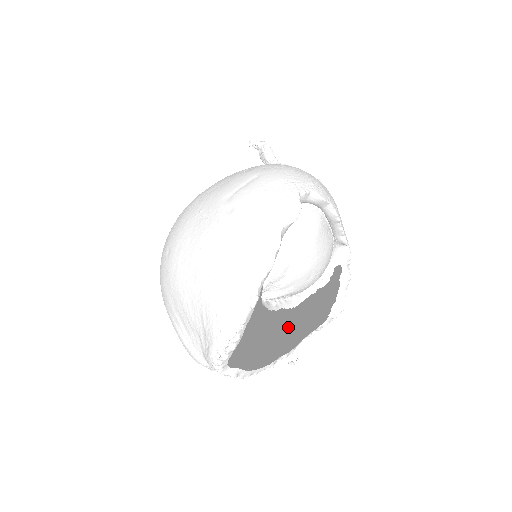
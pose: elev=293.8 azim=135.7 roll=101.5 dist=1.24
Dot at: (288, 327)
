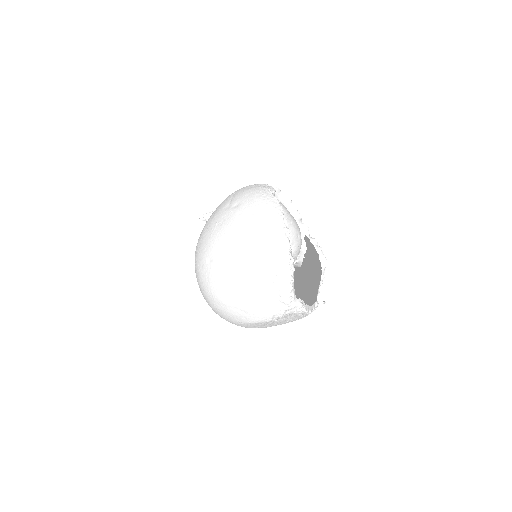
Dot at: occluded
